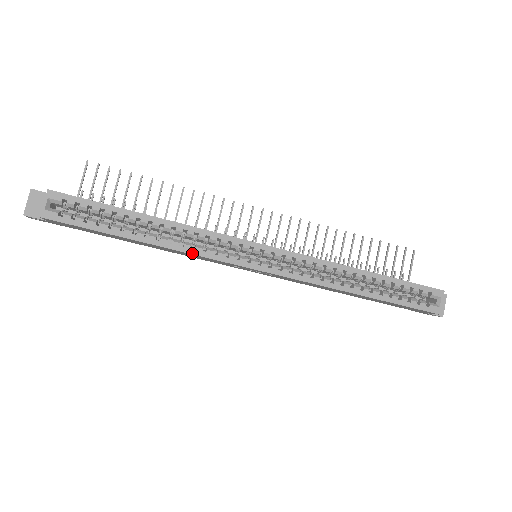
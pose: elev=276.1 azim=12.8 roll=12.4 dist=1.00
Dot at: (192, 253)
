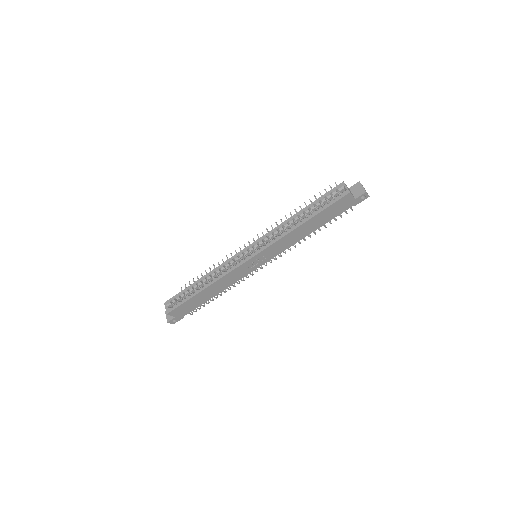
Dot at: (222, 277)
